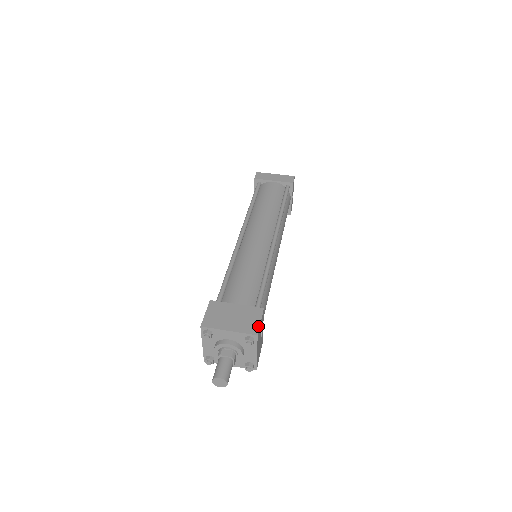
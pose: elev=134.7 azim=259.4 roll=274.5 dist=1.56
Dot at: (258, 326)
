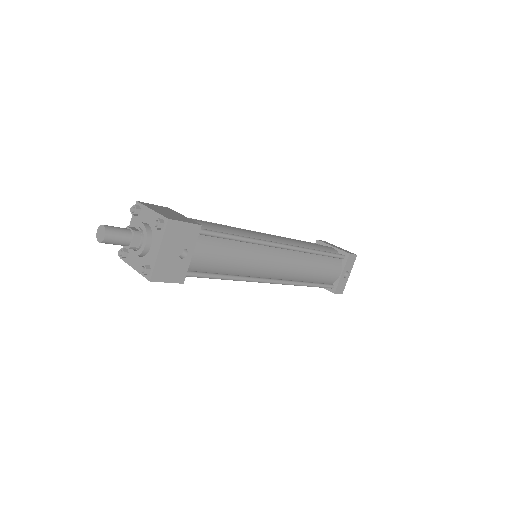
Dot at: (178, 220)
